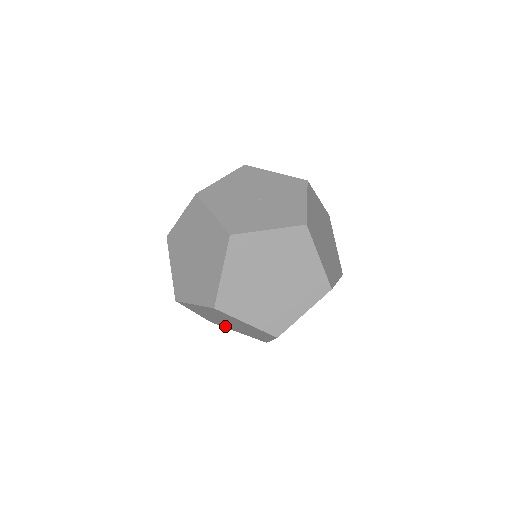
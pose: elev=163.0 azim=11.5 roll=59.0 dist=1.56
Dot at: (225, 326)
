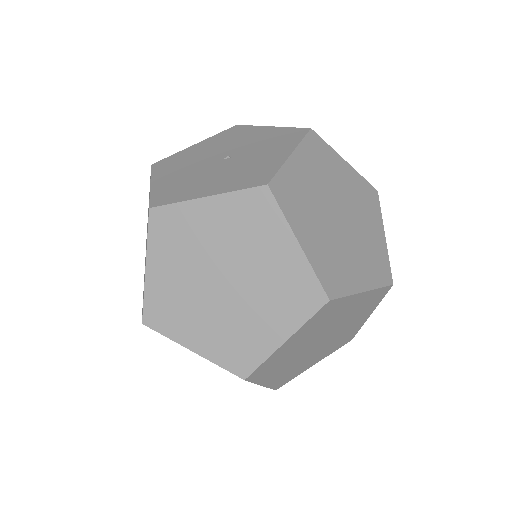
Dot at: (300, 370)
